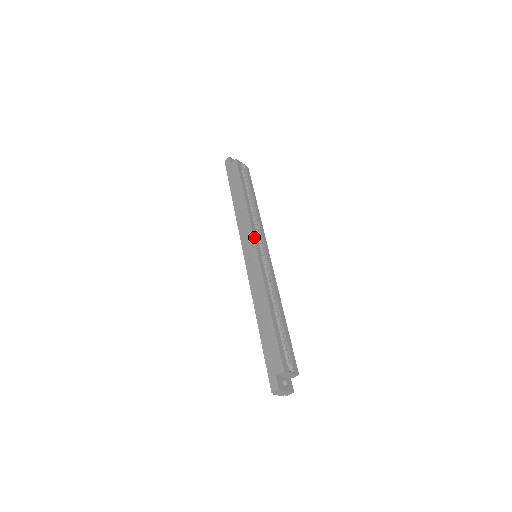
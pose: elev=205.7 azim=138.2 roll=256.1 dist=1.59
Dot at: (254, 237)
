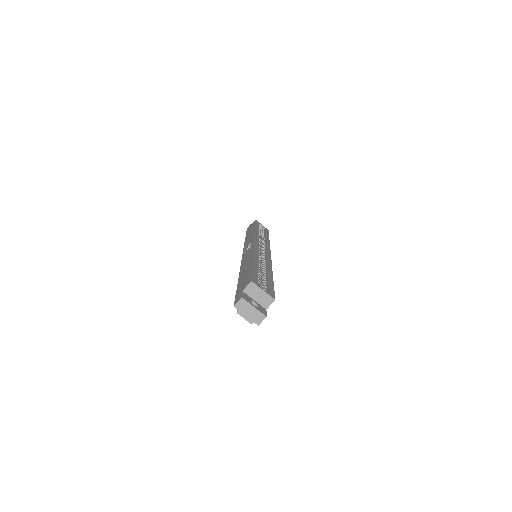
Dot at: (255, 238)
